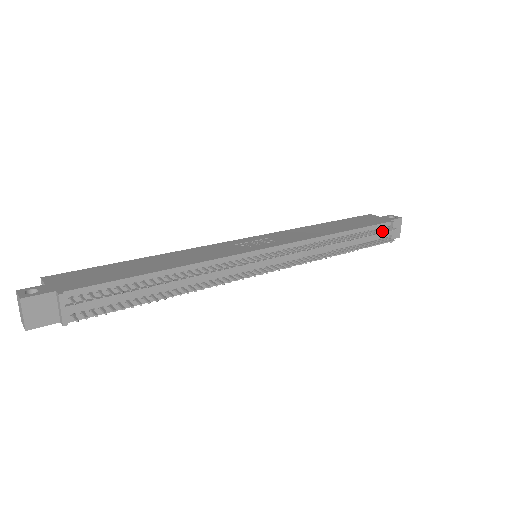
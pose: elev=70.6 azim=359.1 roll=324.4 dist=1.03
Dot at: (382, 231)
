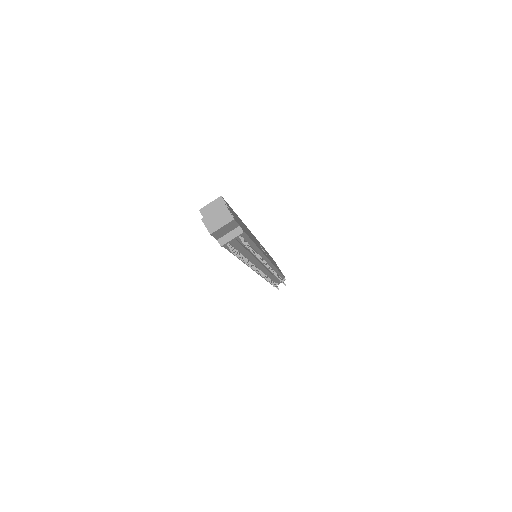
Dot at: occluded
